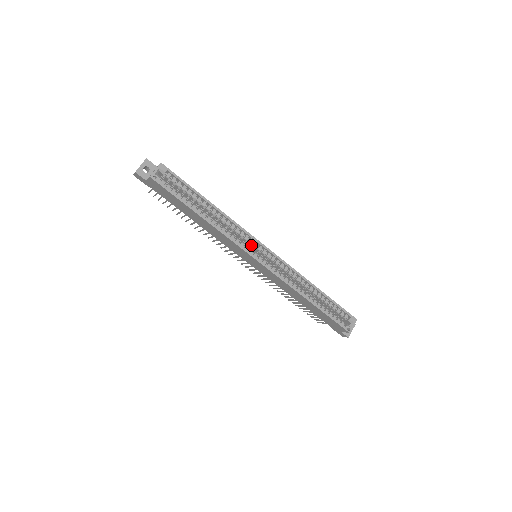
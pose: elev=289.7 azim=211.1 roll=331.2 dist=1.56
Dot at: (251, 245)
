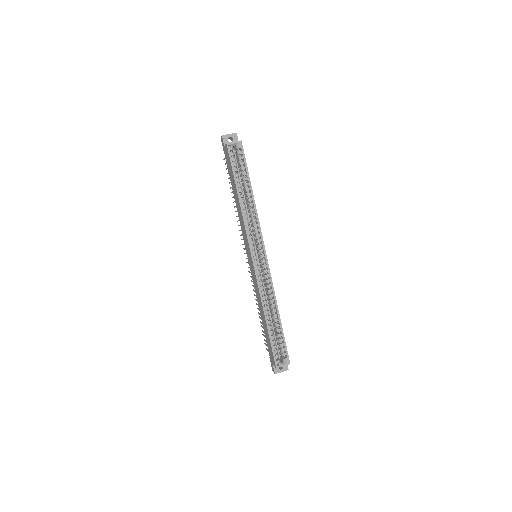
Dot at: (257, 244)
